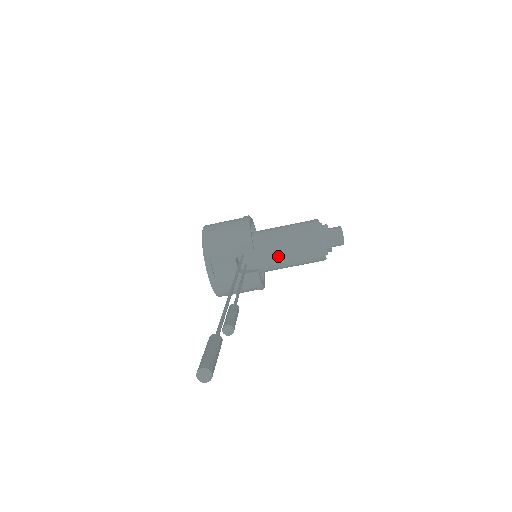
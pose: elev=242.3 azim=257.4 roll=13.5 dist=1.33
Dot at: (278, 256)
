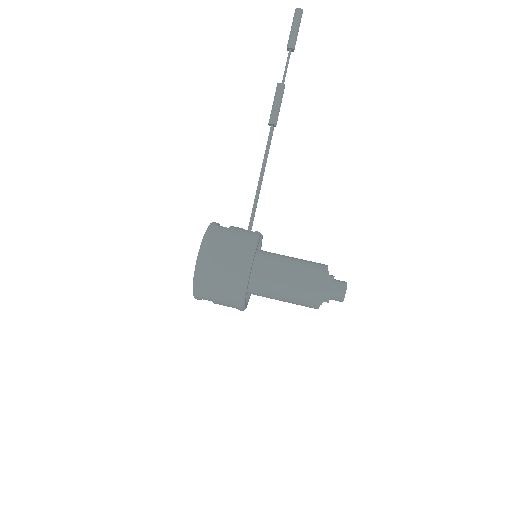
Dot at: (280, 255)
